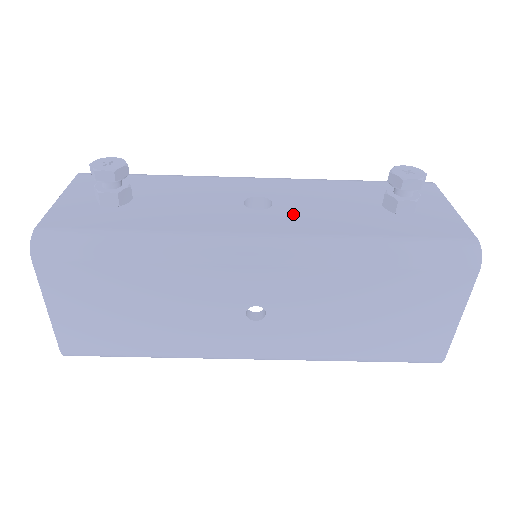
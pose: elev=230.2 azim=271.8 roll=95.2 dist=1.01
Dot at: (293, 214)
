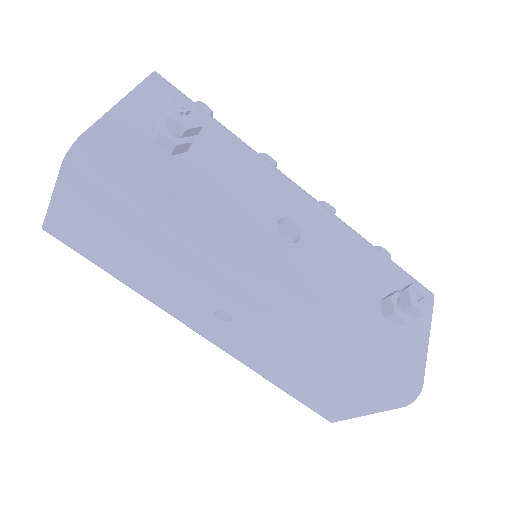
Dot at: (309, 265)
